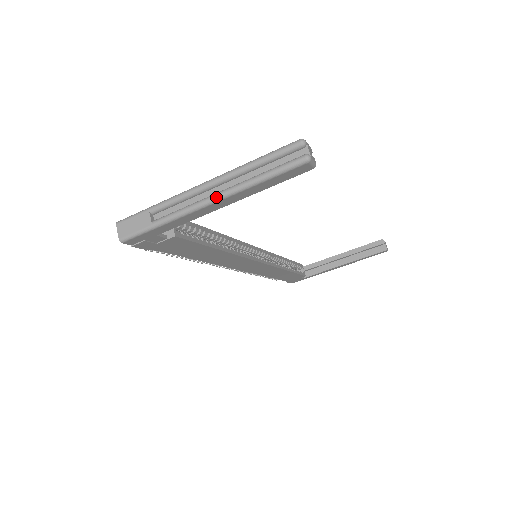
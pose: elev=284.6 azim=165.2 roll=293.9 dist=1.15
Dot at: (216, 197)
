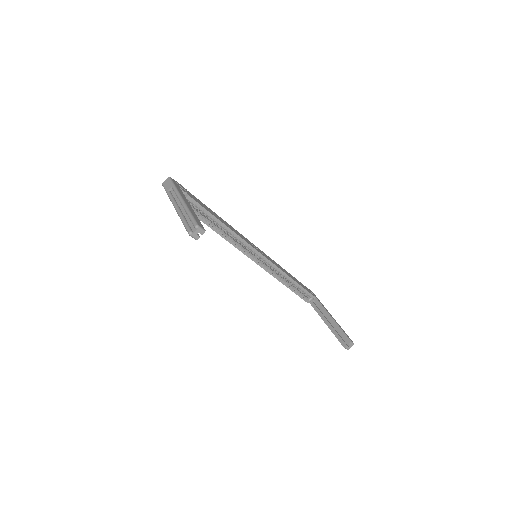
Dot at: (176, 208)
